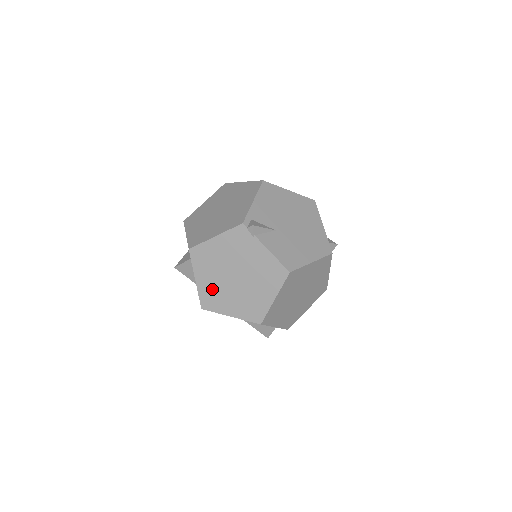
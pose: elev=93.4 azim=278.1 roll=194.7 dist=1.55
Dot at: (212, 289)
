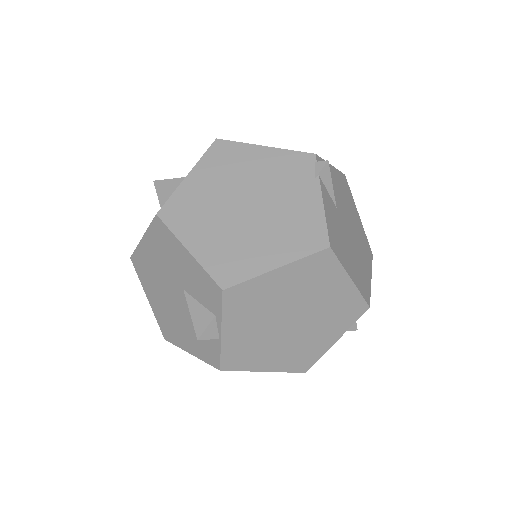
Dot at: (198, 200)
